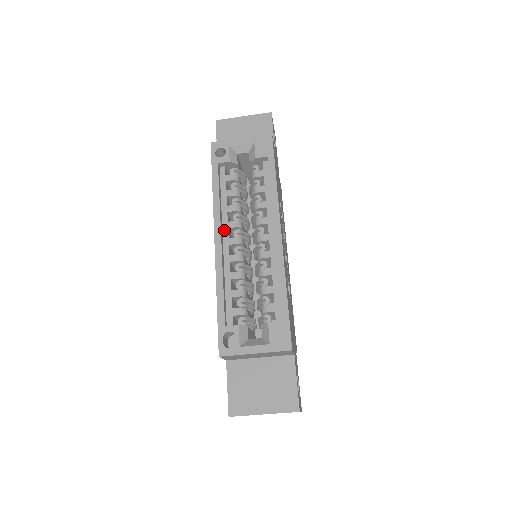
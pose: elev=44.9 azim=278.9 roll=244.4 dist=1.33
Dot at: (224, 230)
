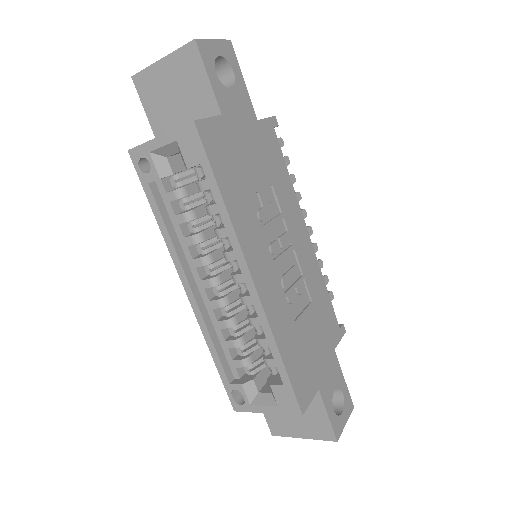
Dot at: (192, 270)
